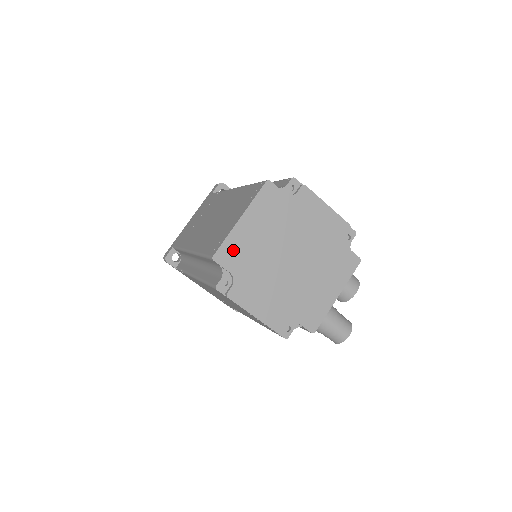
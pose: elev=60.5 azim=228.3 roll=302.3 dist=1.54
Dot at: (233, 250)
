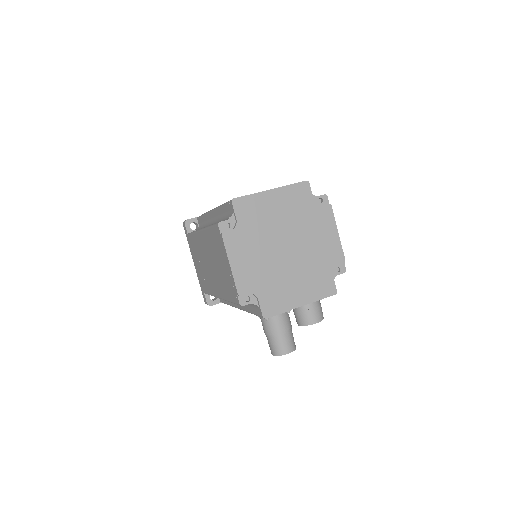
Dot at: (250, 206)
